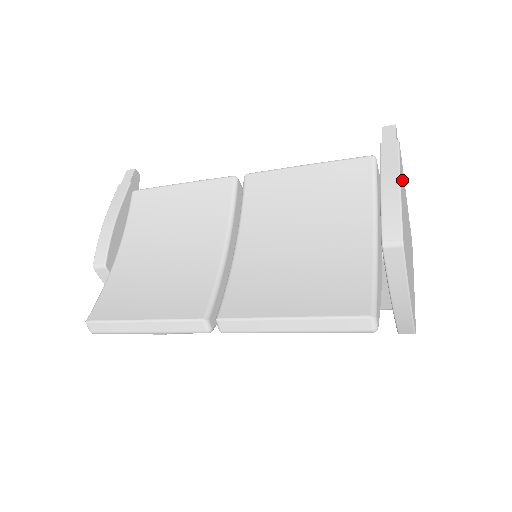
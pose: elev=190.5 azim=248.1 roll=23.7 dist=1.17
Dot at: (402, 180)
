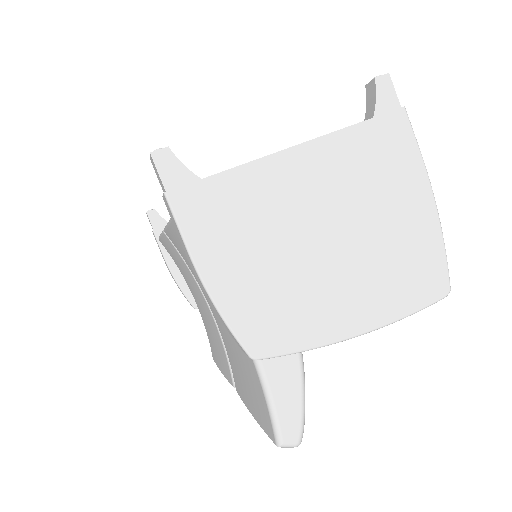
Dot at: (221, 222)
